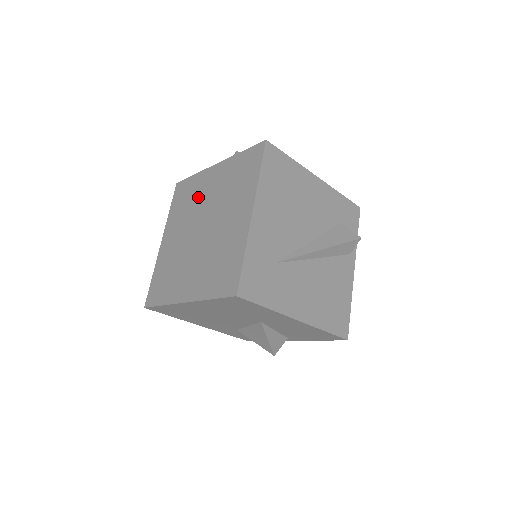
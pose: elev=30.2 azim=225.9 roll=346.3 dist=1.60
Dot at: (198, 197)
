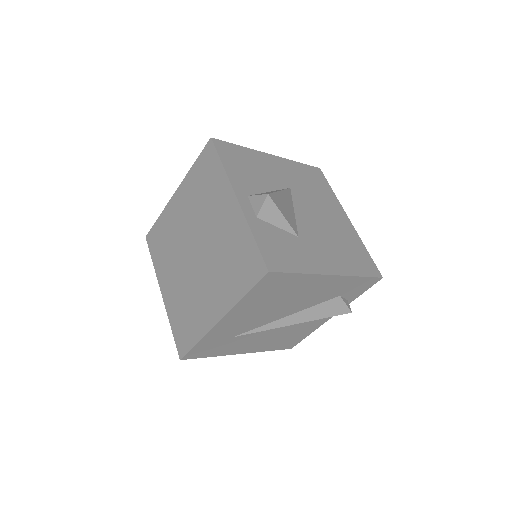
Dot at: (210, 207)
